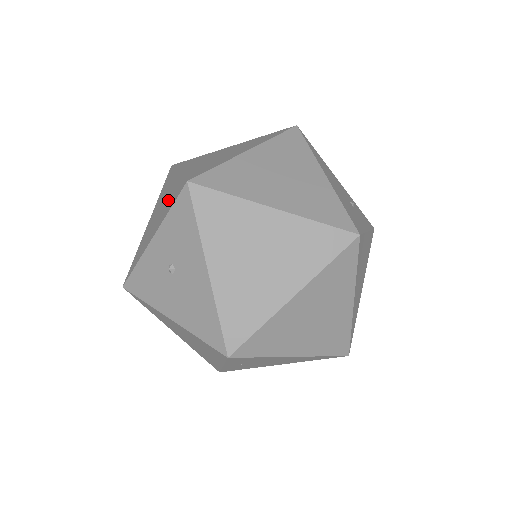
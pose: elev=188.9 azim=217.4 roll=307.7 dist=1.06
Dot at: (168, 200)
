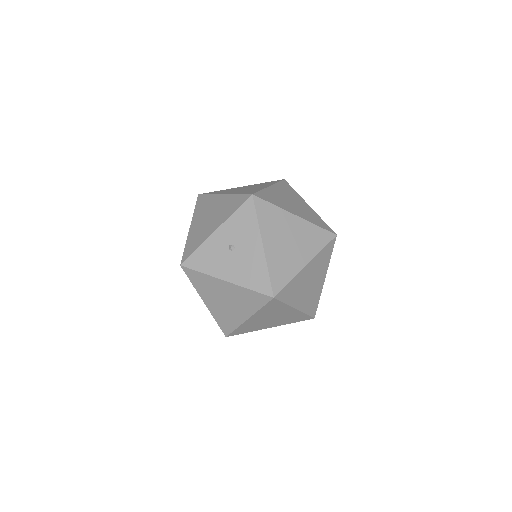
Dot at: (224, 208)
